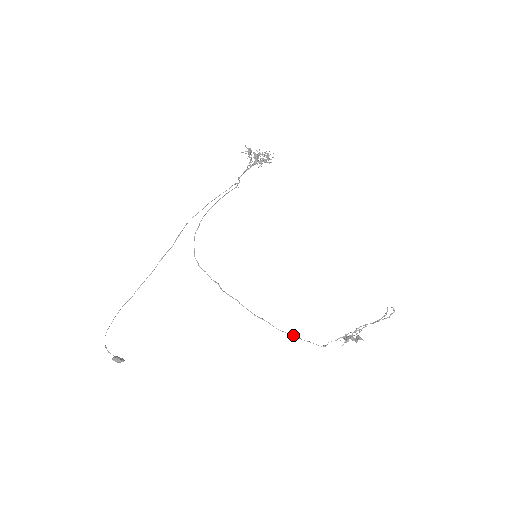
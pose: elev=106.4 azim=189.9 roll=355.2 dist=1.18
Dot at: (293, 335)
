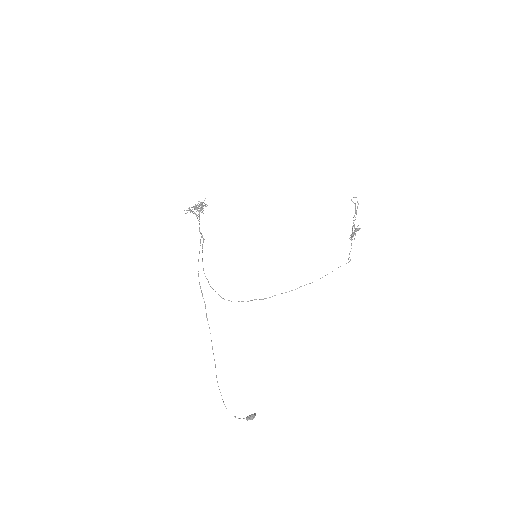
Dot at: (327, 274)
